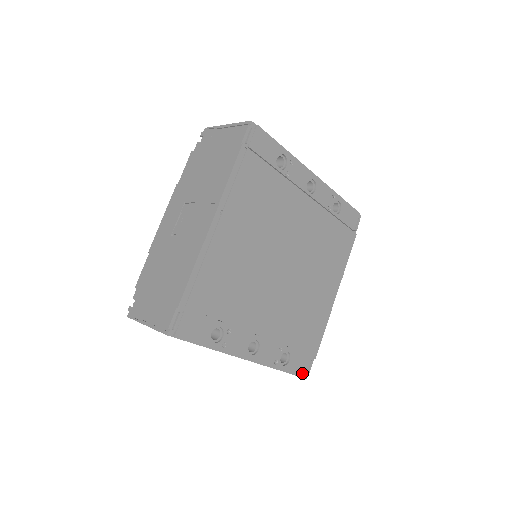
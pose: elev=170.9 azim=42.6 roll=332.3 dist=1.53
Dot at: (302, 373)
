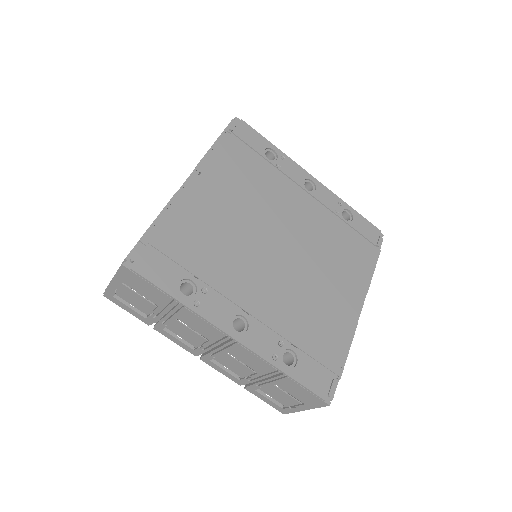
Dot at: (319, 391)
